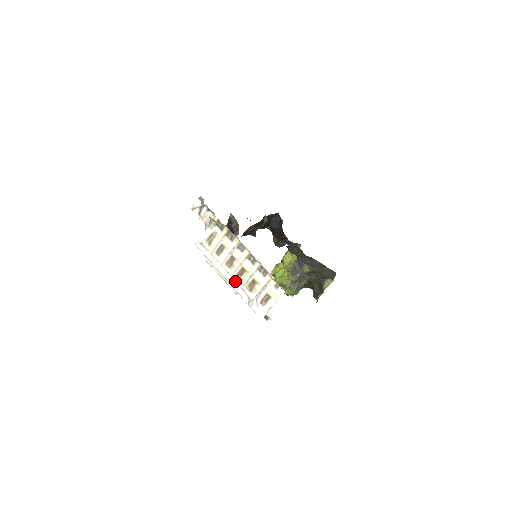
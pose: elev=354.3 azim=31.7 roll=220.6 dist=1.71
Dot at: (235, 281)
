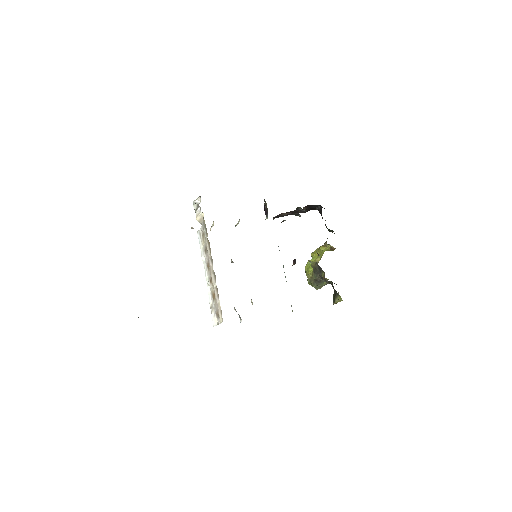
Dot at: (209, 283)
